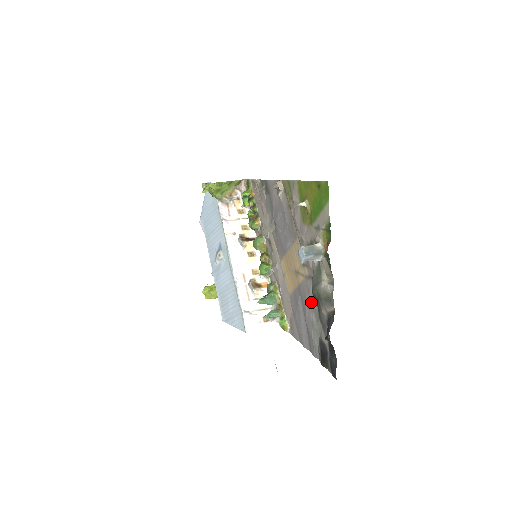
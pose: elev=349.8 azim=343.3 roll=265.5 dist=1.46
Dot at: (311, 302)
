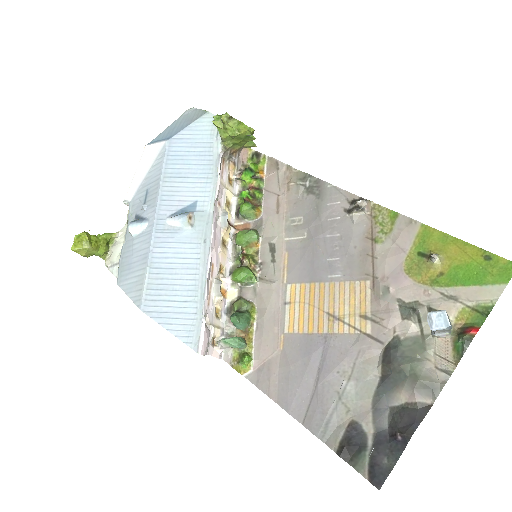
Dot at: (358, 368)
